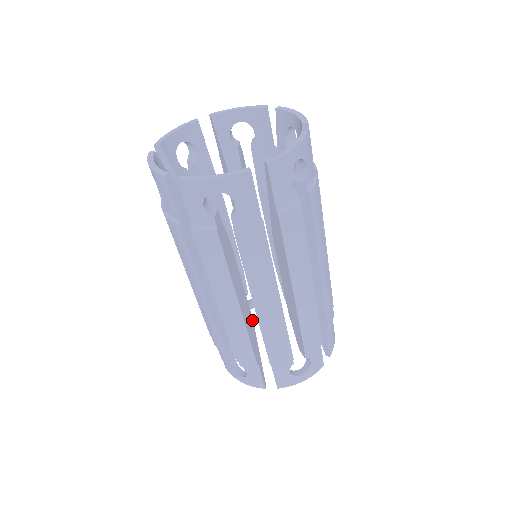
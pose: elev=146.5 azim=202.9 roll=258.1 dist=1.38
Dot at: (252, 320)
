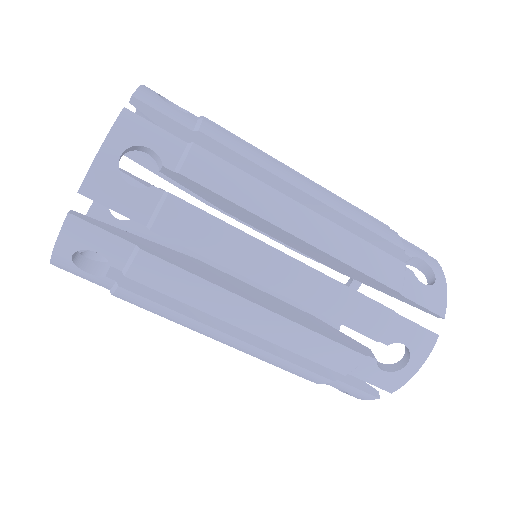
Dot at: occluded
